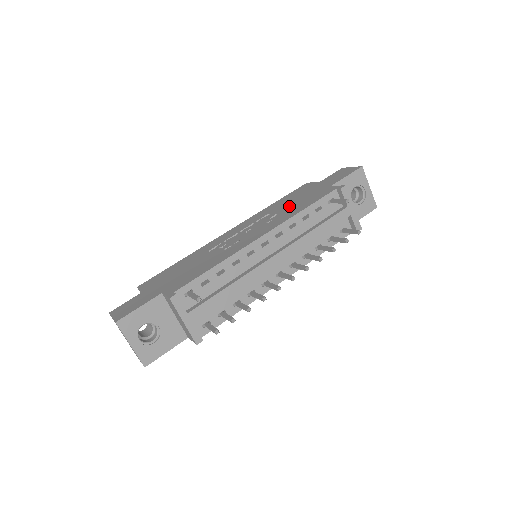
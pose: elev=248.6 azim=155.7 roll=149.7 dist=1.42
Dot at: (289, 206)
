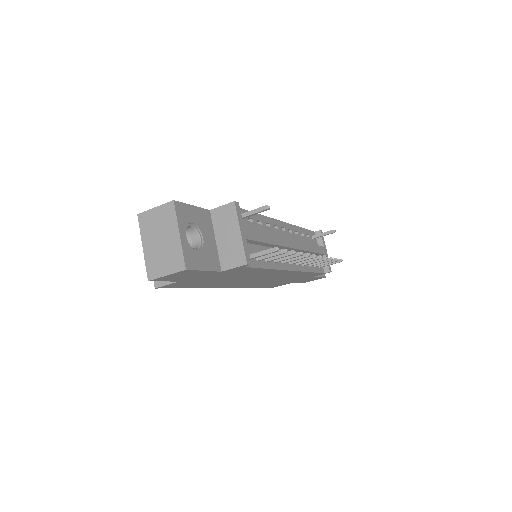
Dot at: occluded
